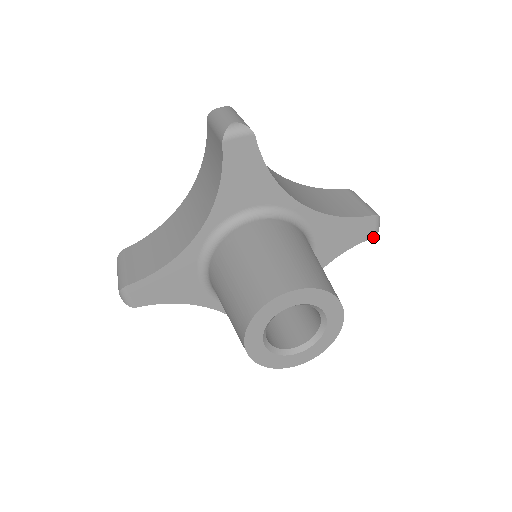
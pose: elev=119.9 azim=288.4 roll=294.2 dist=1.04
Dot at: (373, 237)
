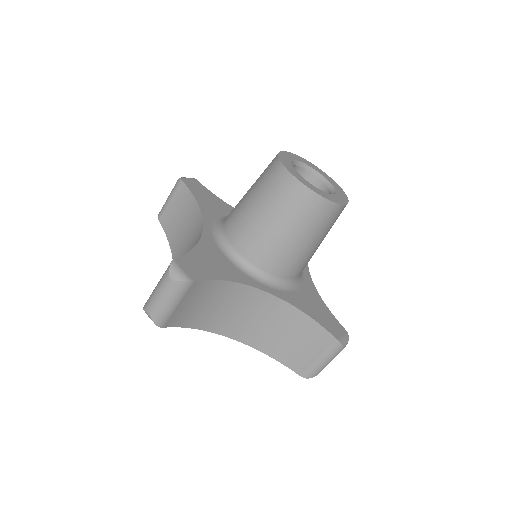
Dot at: occluded
